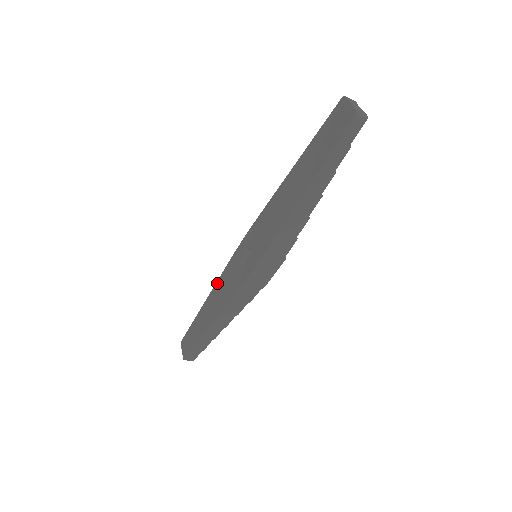
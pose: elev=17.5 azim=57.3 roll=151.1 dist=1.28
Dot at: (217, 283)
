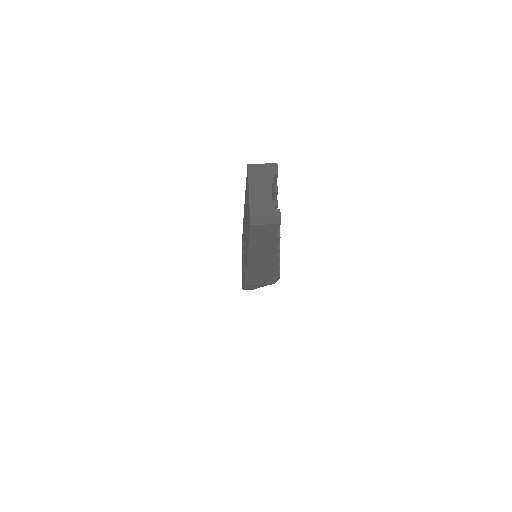
Dot at: occluded
